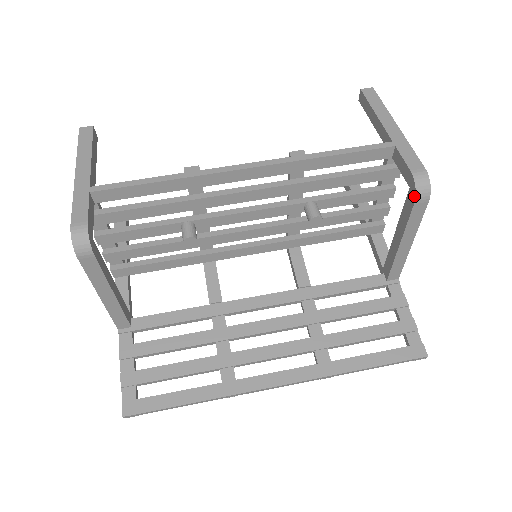
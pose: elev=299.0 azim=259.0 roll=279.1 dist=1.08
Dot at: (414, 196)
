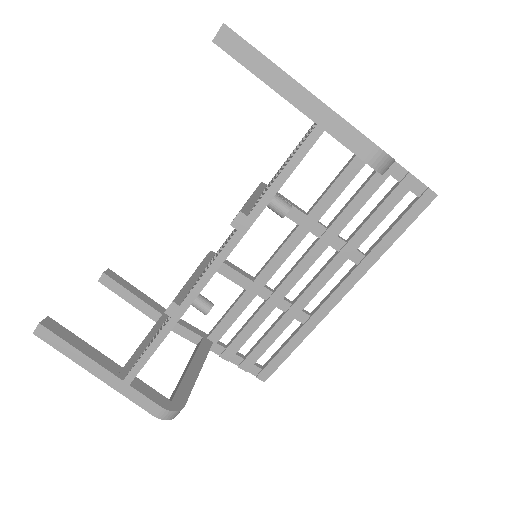
Dot at: occluded
